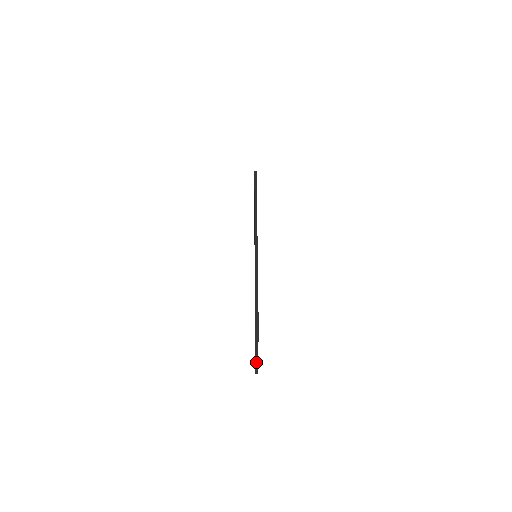
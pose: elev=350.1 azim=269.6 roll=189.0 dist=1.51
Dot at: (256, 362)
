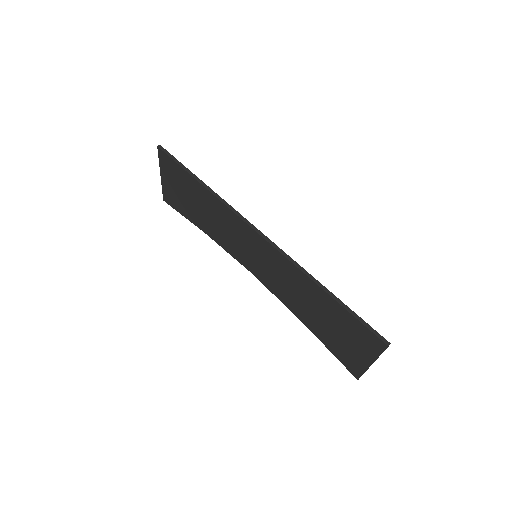
Dot at: occluded
